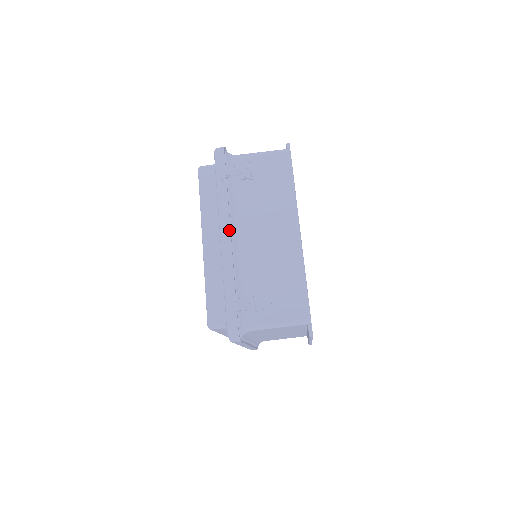
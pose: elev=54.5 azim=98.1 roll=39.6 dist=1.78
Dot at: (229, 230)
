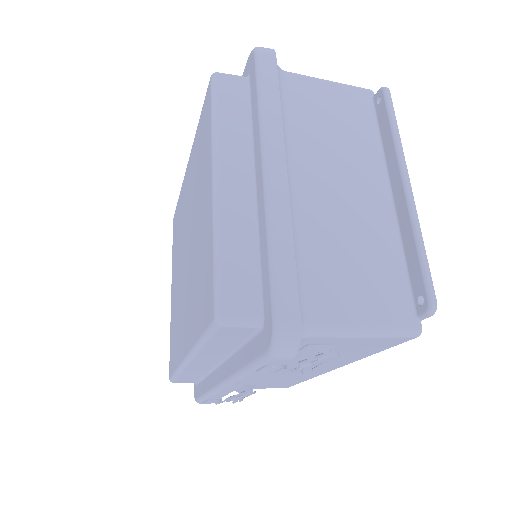
Dot at: (239, 387)
